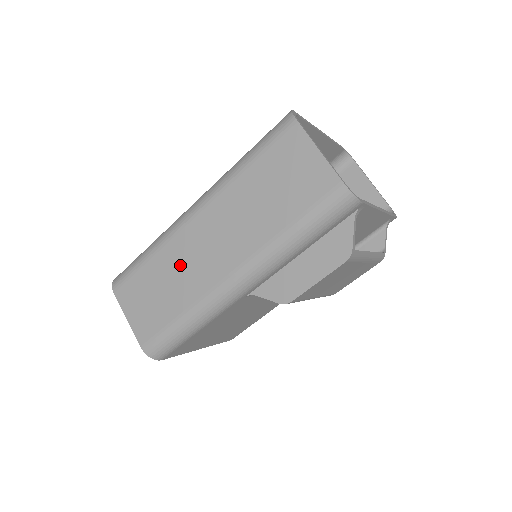
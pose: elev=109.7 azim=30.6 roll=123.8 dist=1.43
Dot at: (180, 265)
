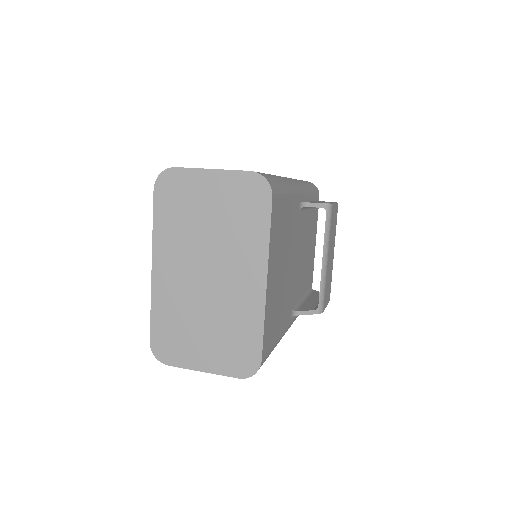
Dot at: occluded
